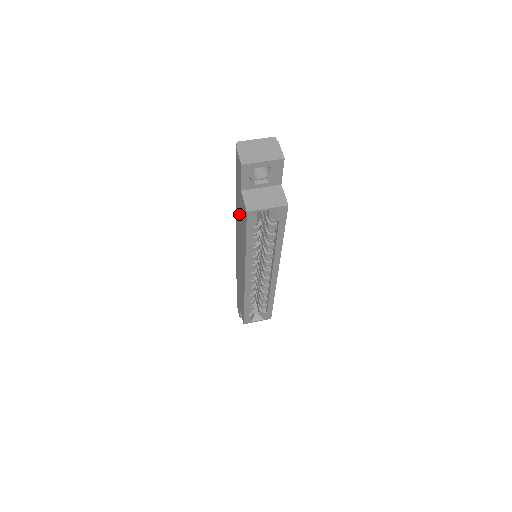
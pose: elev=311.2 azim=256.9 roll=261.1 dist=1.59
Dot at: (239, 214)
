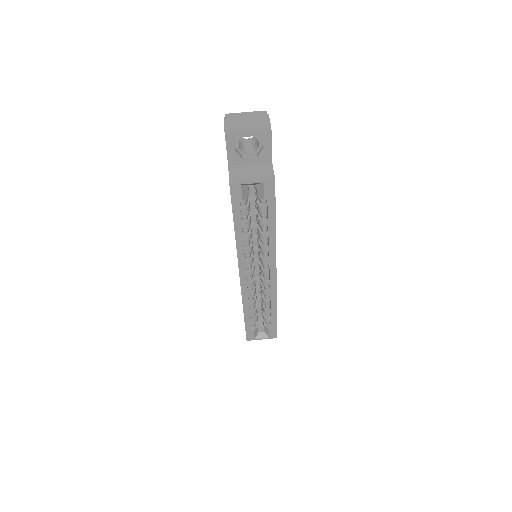
Dot at: occluded
